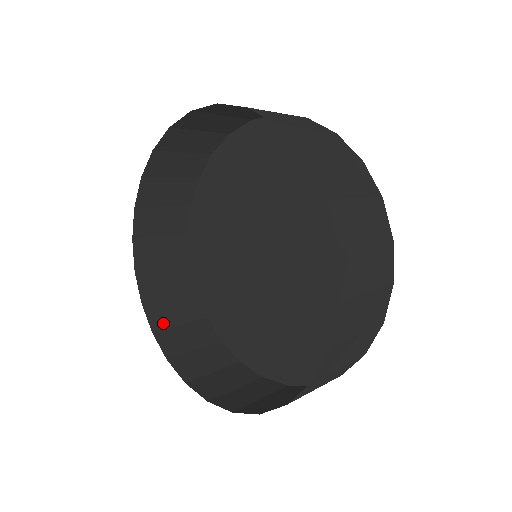
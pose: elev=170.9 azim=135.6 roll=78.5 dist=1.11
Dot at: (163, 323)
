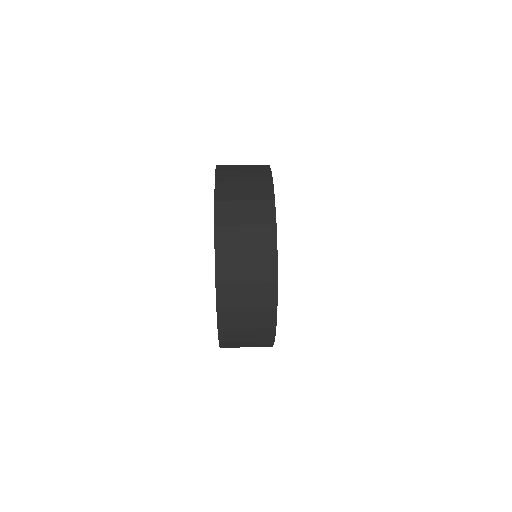
Dot at: occluded
